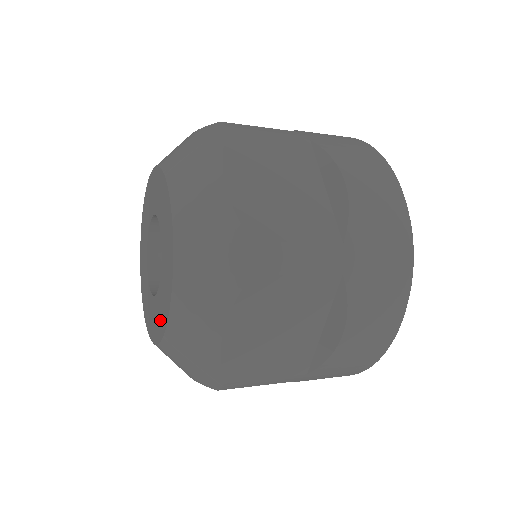
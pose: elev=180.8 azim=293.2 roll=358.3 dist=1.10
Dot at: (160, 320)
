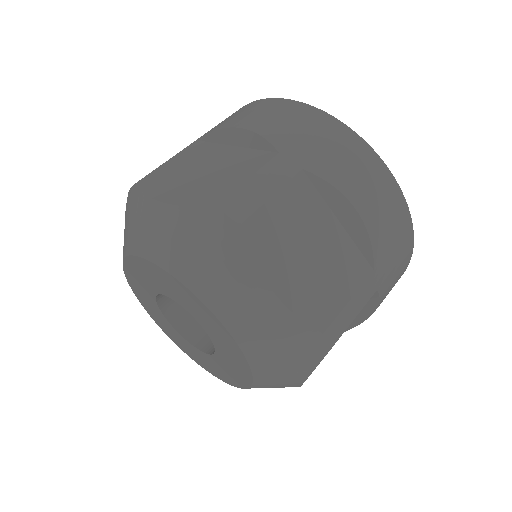
Dot at: (187, 350)
